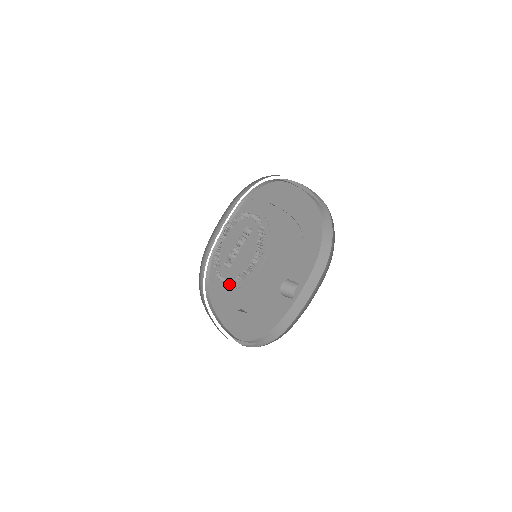
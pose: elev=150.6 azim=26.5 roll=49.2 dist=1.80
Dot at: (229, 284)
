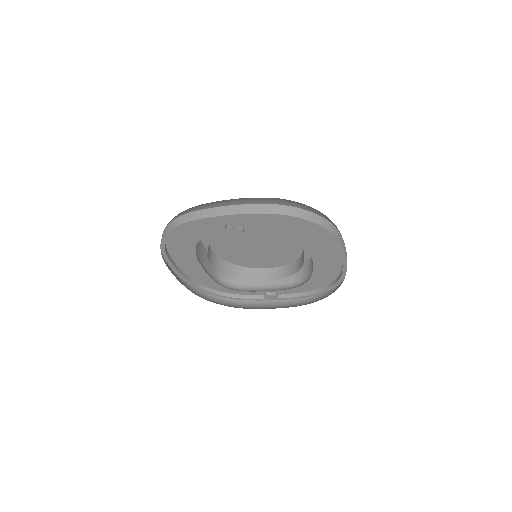
Dot at: occluded
